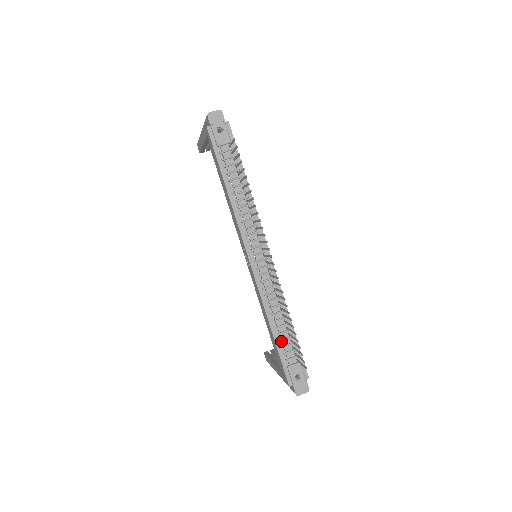
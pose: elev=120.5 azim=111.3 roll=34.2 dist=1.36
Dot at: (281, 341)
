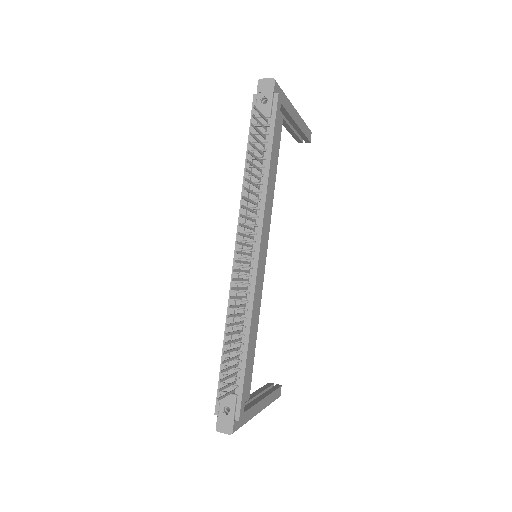
Dot at: occluded
